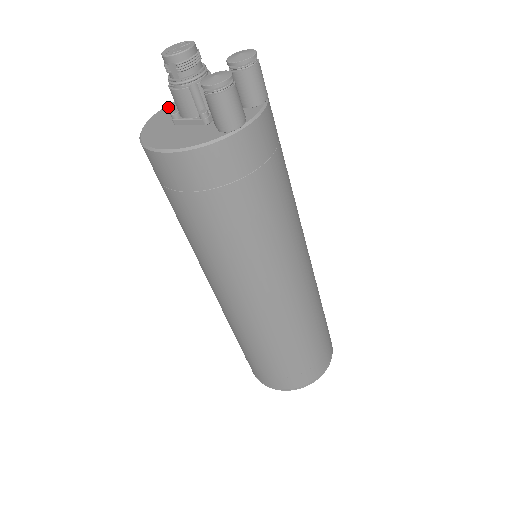
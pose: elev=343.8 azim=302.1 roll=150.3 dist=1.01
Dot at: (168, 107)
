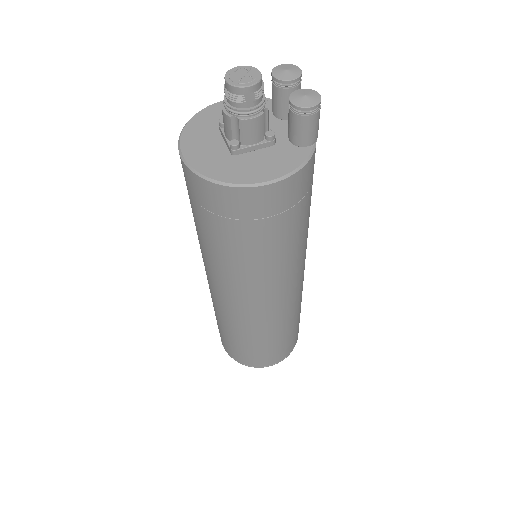
Dot at: (186, 141)
